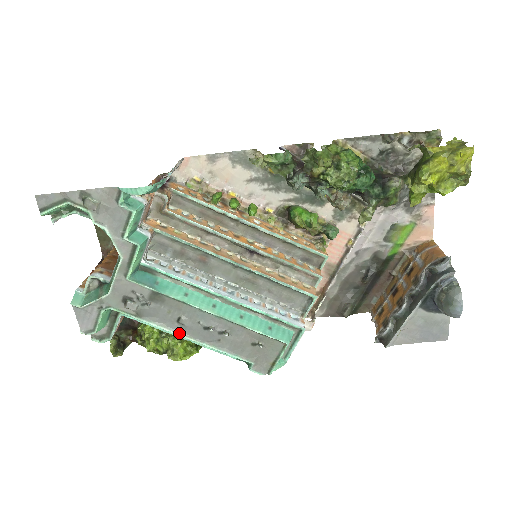
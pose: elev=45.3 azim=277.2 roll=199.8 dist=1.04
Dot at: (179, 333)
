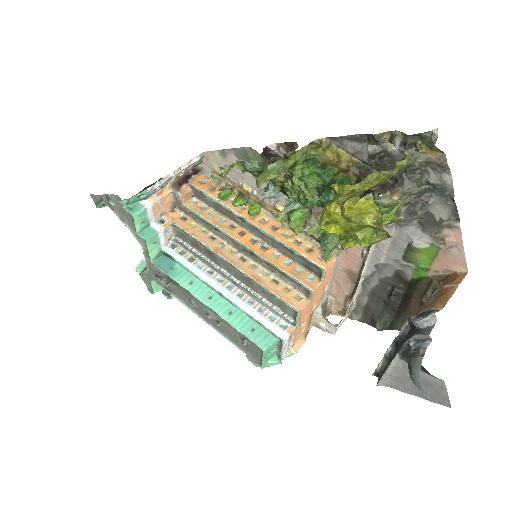
Dot at: (194, 311)
